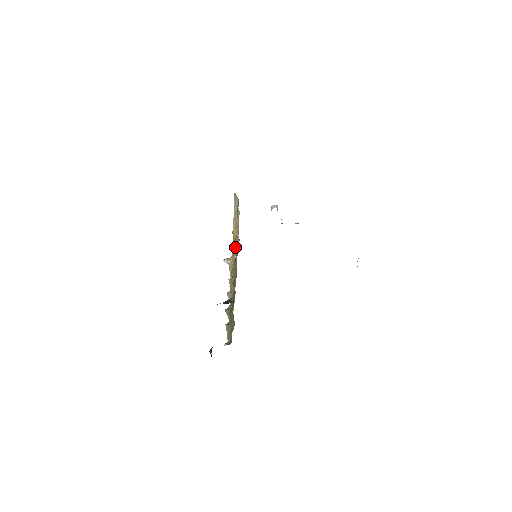
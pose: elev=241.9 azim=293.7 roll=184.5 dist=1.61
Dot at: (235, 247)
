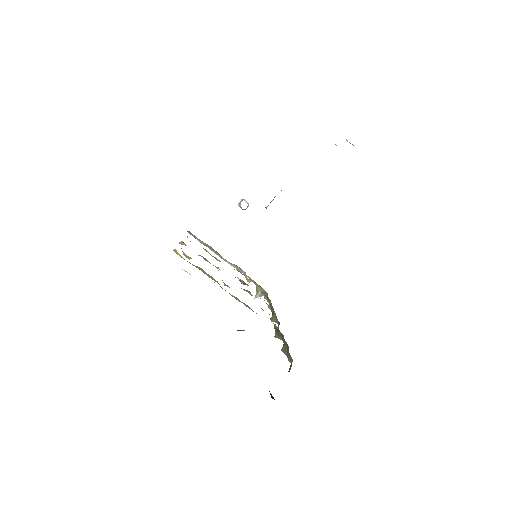
Dot at: occluded
